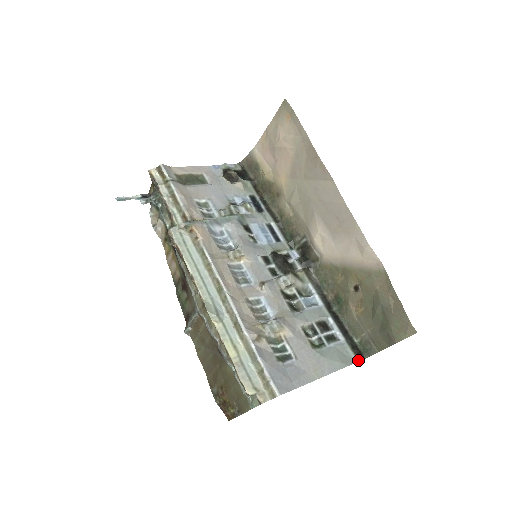
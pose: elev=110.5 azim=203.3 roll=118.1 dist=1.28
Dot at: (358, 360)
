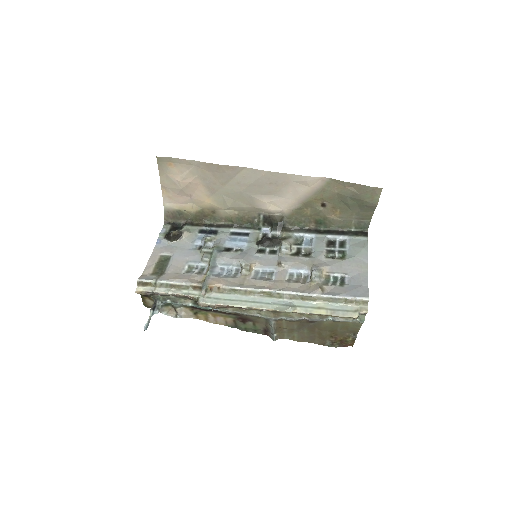
Dot at: (367, 237)
